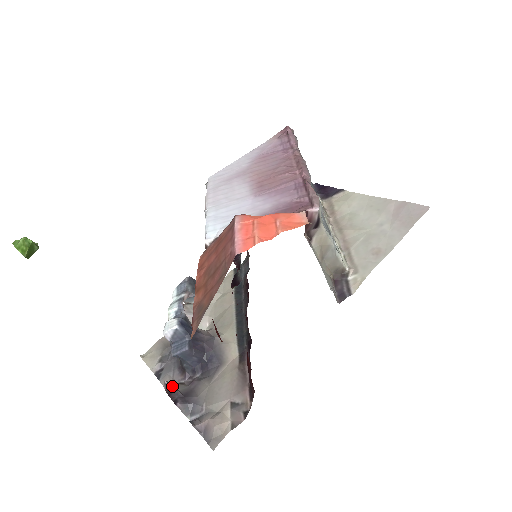
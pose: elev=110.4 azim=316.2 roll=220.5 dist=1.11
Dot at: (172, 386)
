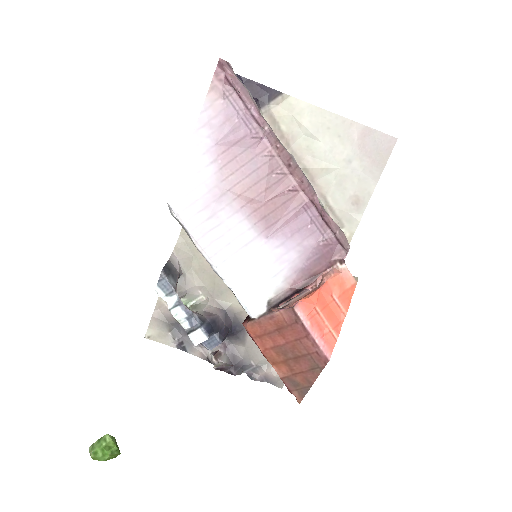
Dot at: (221, 366)
